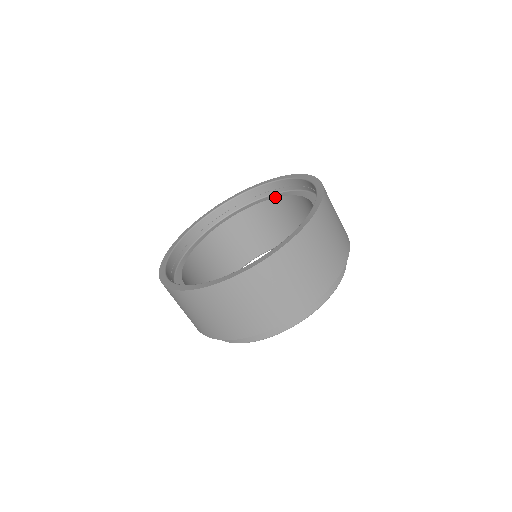
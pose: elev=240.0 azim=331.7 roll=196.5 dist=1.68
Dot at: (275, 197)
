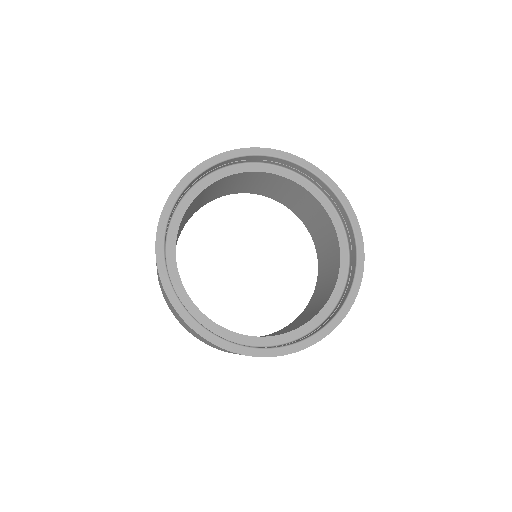
Dot at: (340, 245)
